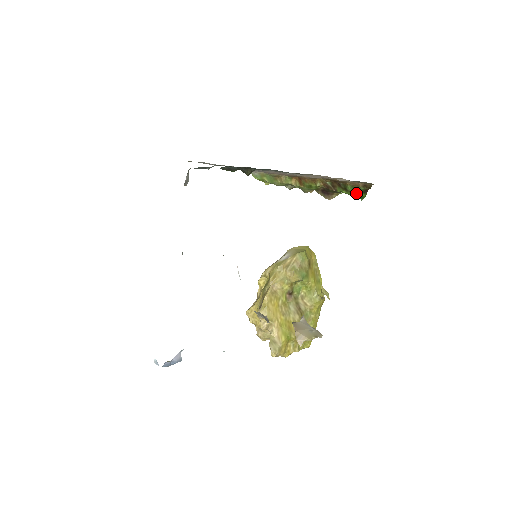
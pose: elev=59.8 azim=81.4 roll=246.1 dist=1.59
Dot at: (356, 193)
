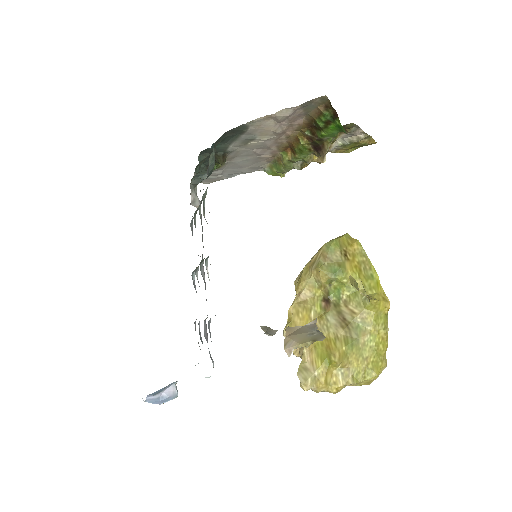
Dot at: (331, 126)
